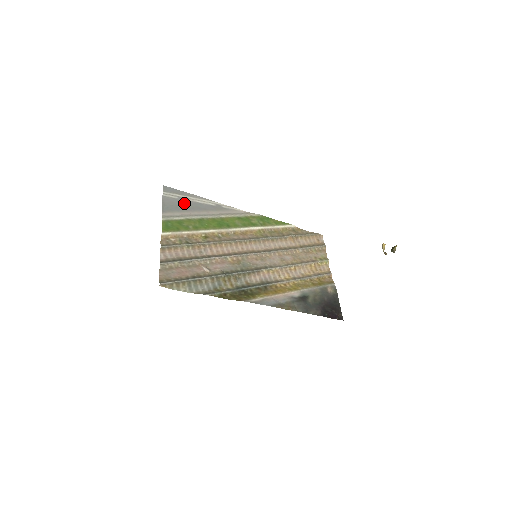
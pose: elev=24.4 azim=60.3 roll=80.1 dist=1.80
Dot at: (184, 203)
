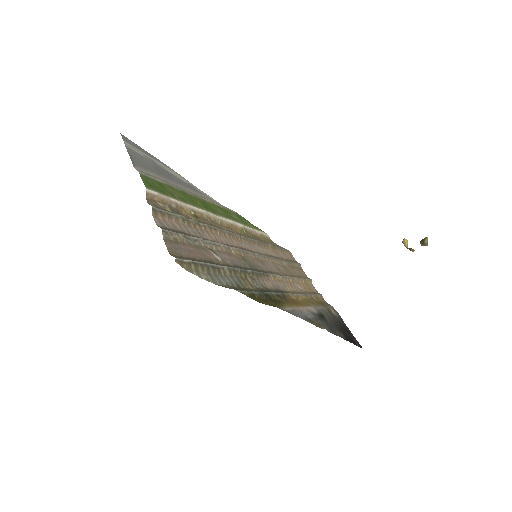
Dot at: (155, 165)
